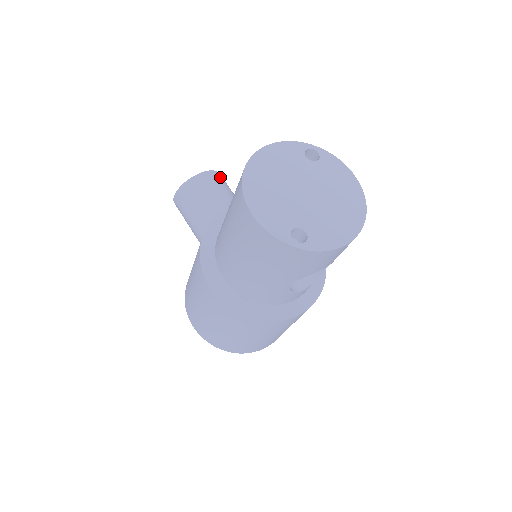
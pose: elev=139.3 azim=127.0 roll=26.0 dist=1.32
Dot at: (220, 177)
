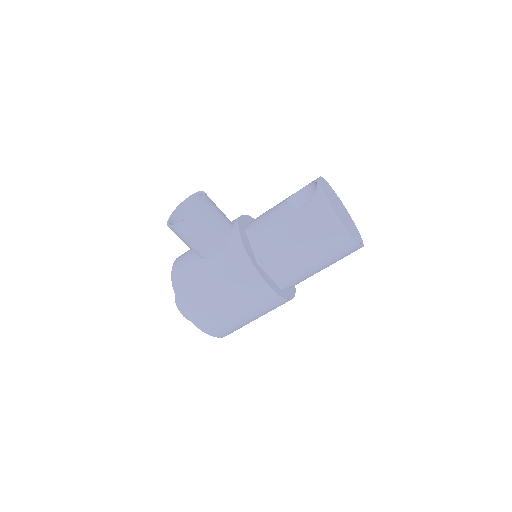
Dot at: occluded
